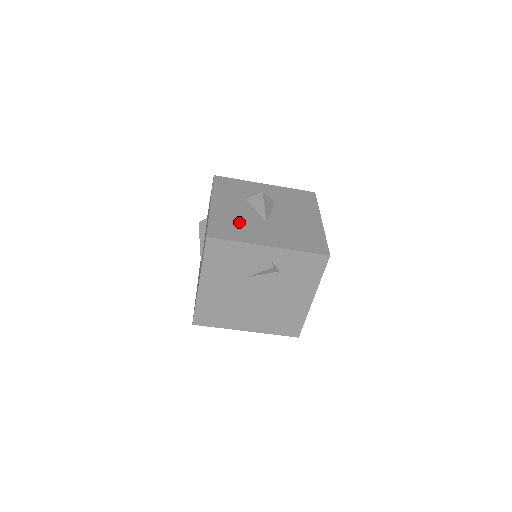
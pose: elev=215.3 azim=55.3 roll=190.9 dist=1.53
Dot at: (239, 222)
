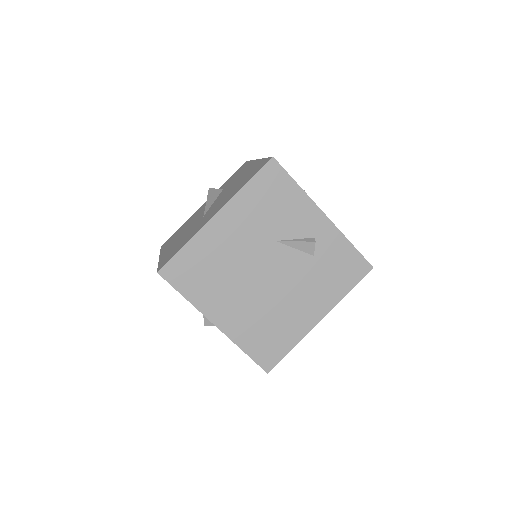
Dot at: occluded
